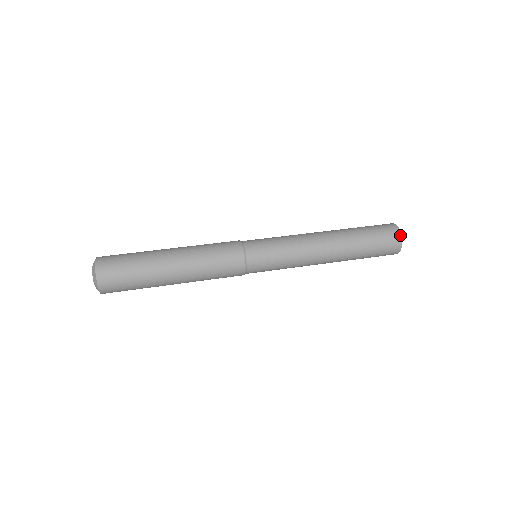
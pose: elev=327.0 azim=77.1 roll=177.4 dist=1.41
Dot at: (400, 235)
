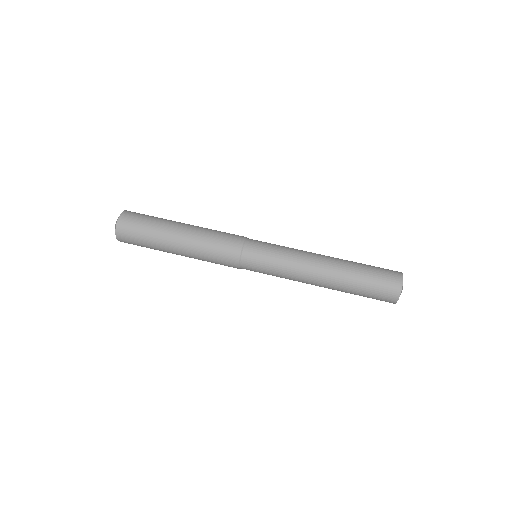
Dot at: (401, 283)
